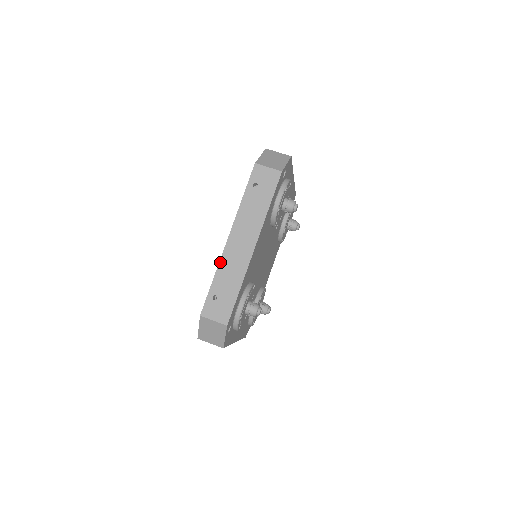
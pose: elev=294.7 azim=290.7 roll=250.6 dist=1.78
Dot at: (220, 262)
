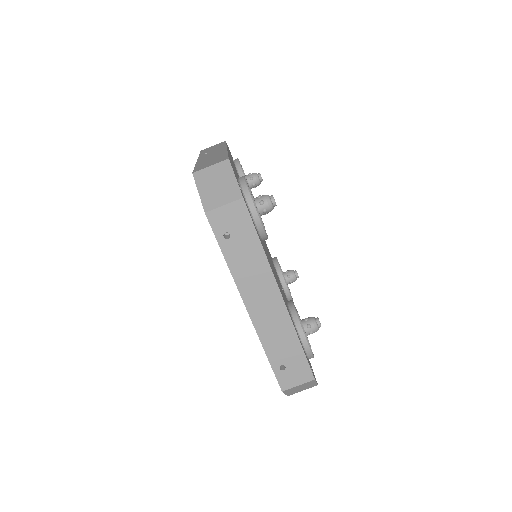
Dot at: (259, 336)
